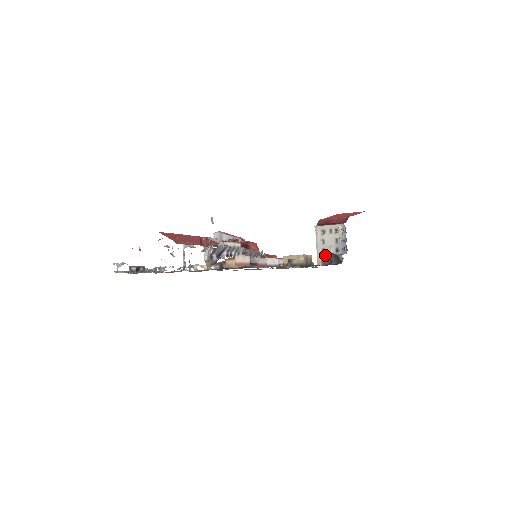
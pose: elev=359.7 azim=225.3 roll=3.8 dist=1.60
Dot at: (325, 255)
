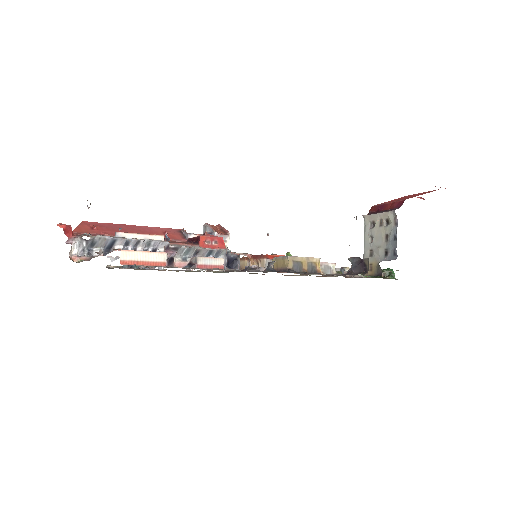
Dot at: (372, 260)
